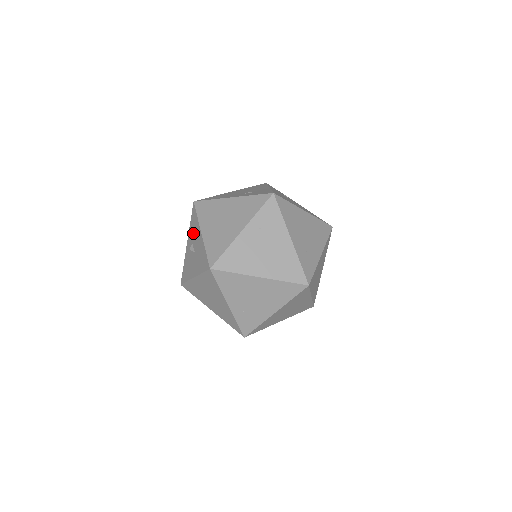
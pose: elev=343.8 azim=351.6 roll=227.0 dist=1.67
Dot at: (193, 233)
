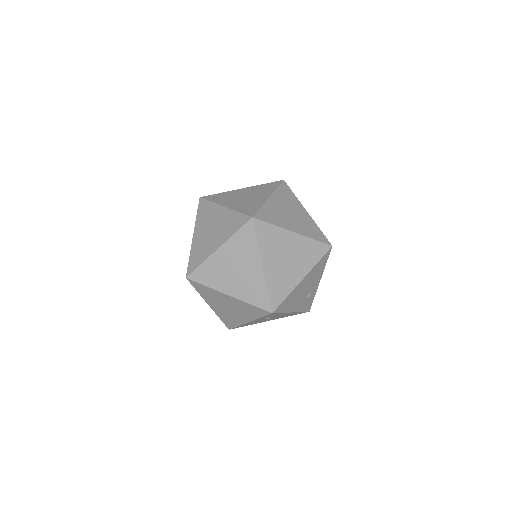
Dot at: occluded
